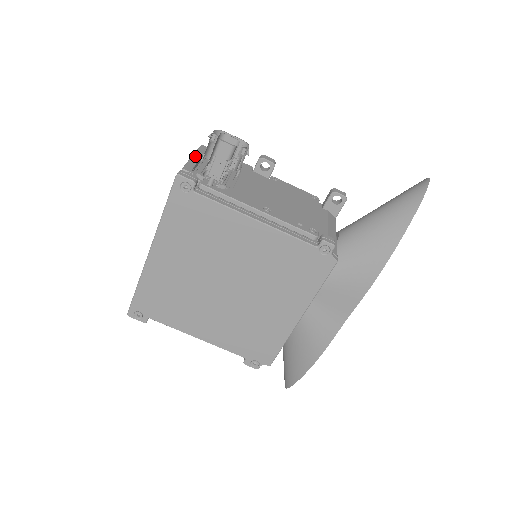
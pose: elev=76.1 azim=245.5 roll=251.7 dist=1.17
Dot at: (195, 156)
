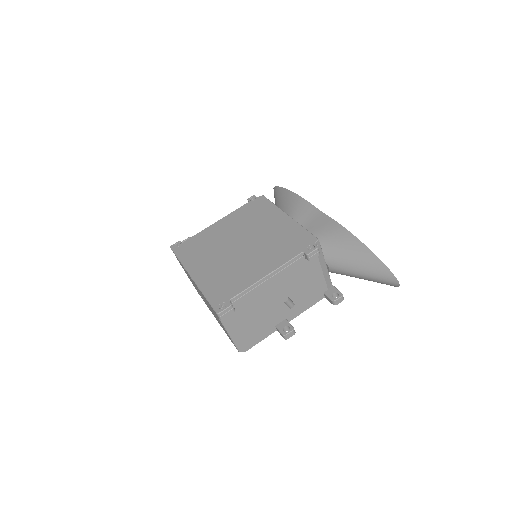
Dot at: occluded
